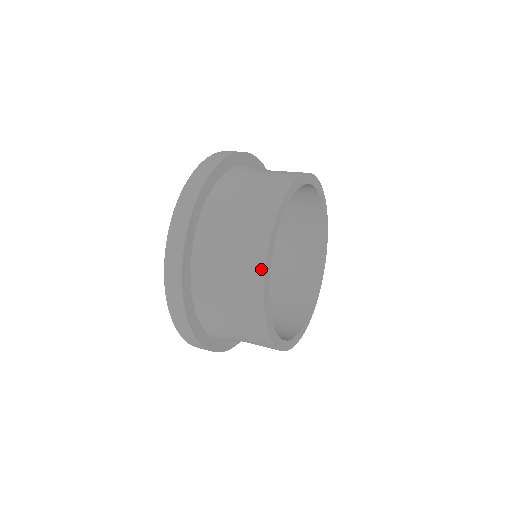
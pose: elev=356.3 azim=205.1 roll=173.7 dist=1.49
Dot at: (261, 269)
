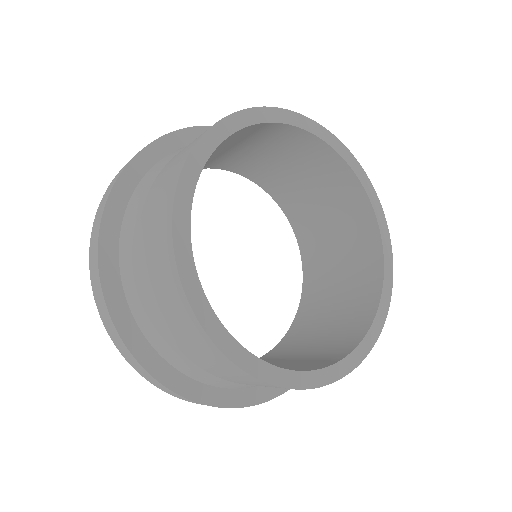
Dot at: (171, 258)
